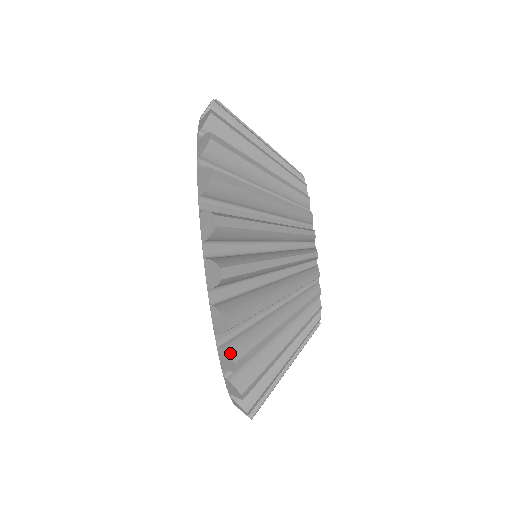
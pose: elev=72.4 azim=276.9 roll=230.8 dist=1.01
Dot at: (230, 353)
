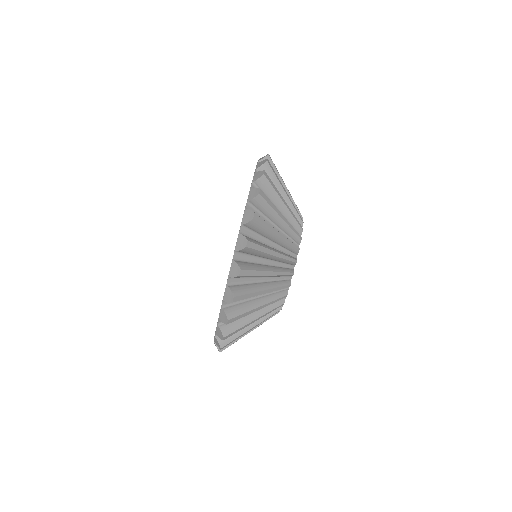
Dot at: (246, 237)
